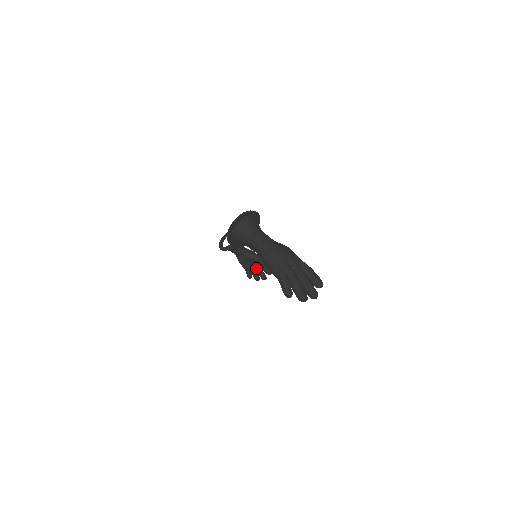
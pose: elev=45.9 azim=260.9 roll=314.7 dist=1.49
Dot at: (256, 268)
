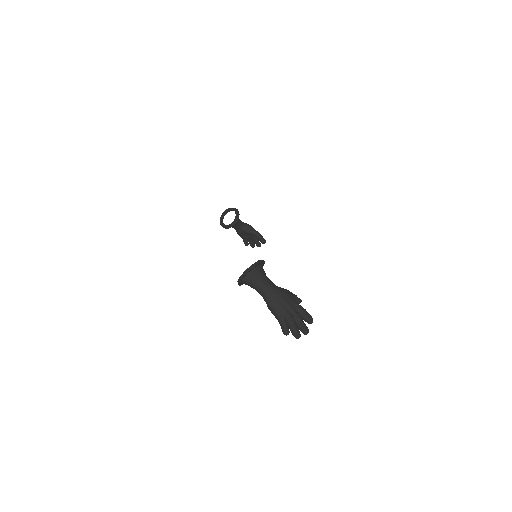
Dot at: (252, 238)
